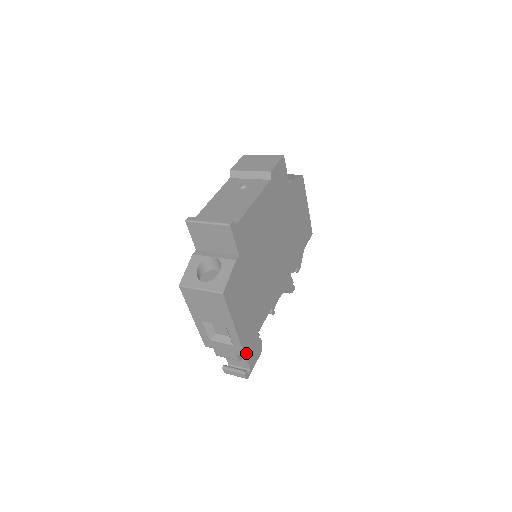
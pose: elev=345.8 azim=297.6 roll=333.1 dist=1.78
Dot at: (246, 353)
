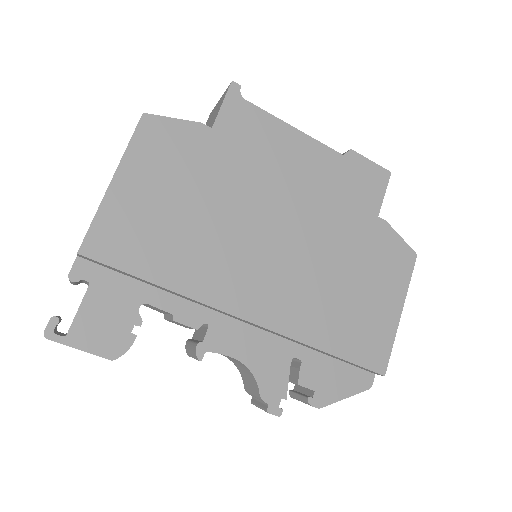
Dot at: (84, 254)
